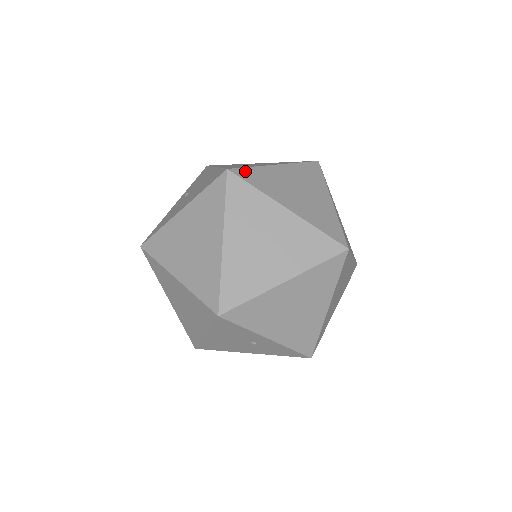
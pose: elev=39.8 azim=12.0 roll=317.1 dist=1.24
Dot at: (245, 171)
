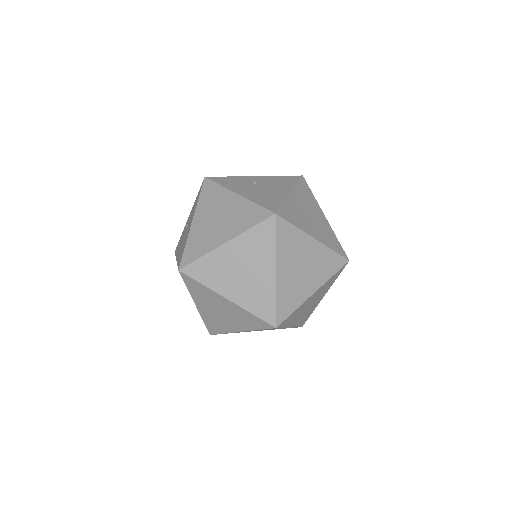
Dot at: (193, 266)
